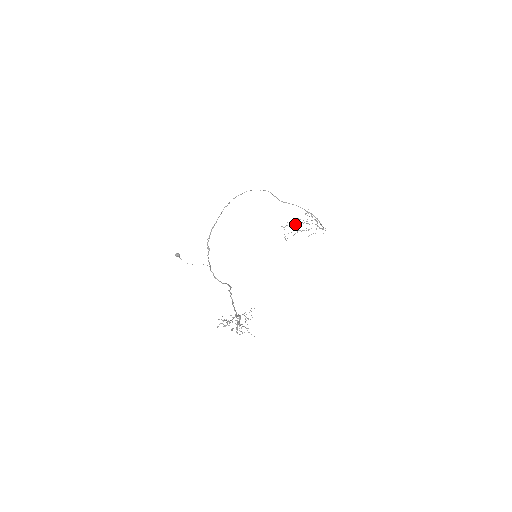
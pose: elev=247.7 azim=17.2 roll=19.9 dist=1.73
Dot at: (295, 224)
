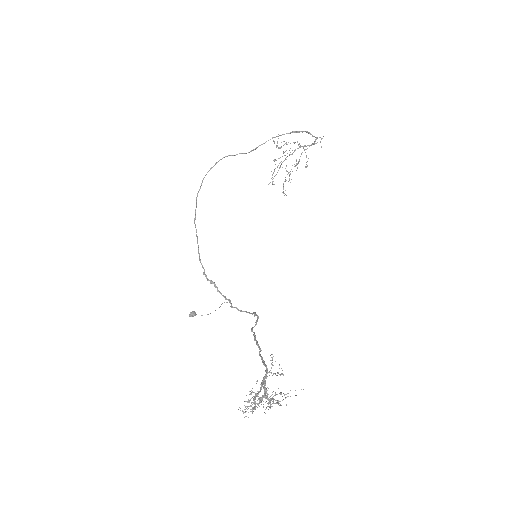
Dot at: (280, 167)
